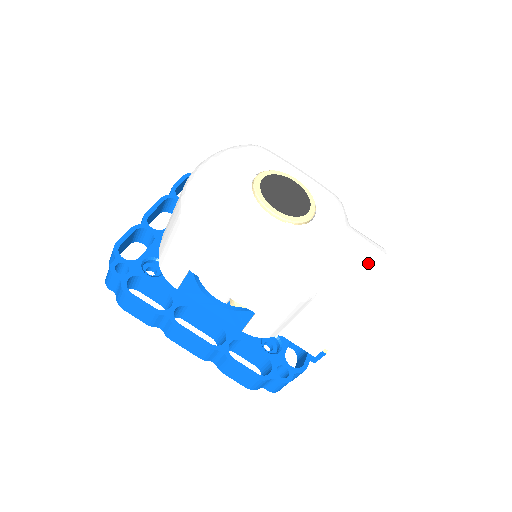
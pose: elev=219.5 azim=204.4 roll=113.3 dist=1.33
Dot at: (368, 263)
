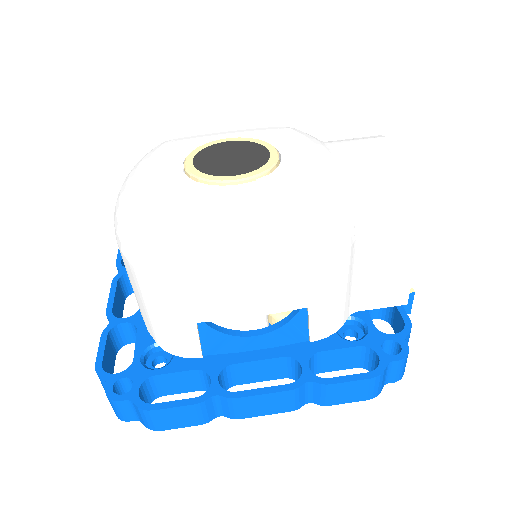
Dot at: (377, 156)
